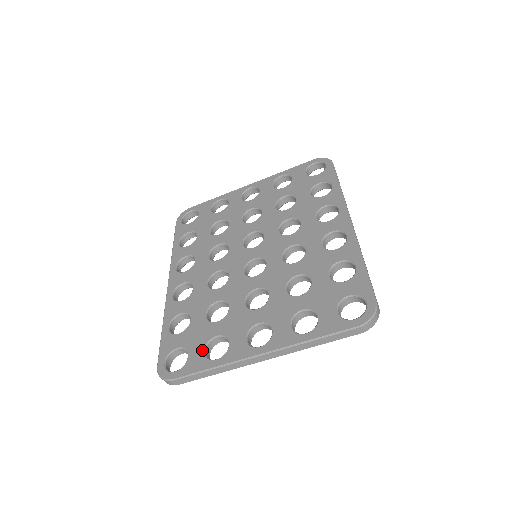
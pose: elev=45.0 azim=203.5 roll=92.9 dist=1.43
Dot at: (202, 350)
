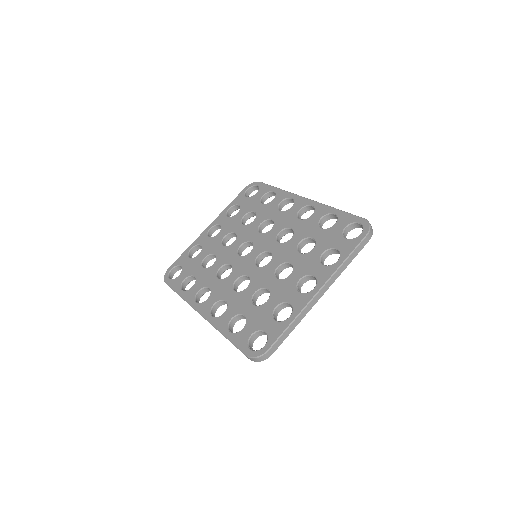
Dot at: (273, 321)
